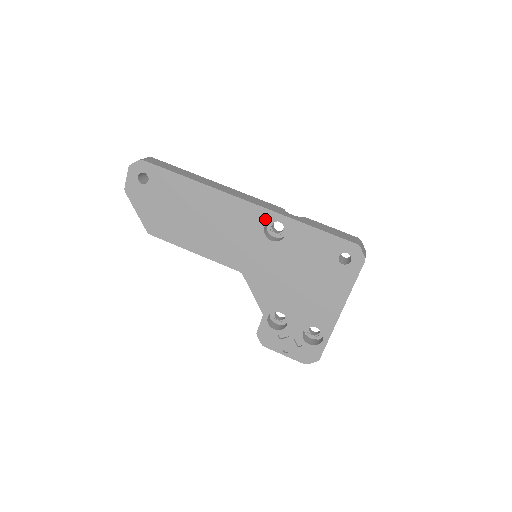
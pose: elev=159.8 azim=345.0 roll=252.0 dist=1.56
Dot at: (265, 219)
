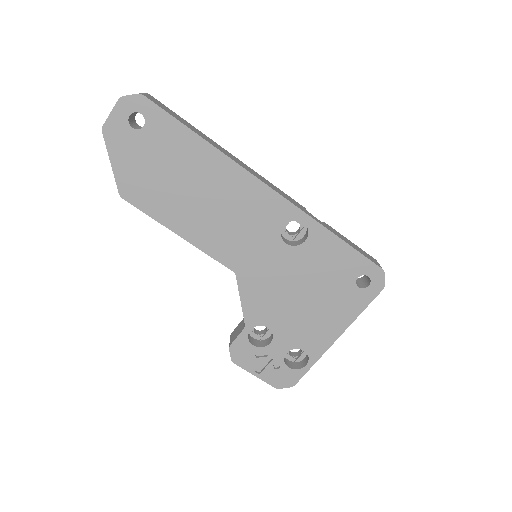
Dot at: (287, 216)
